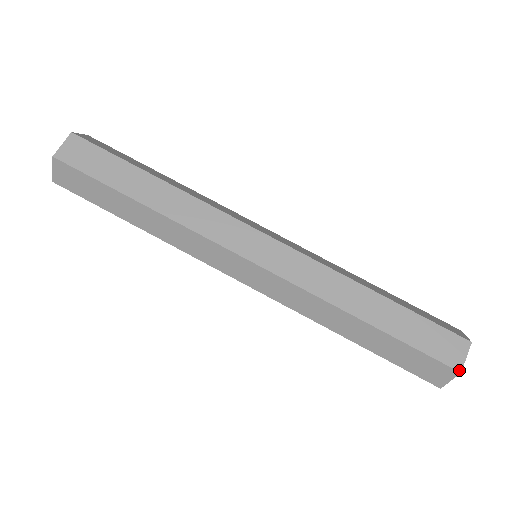
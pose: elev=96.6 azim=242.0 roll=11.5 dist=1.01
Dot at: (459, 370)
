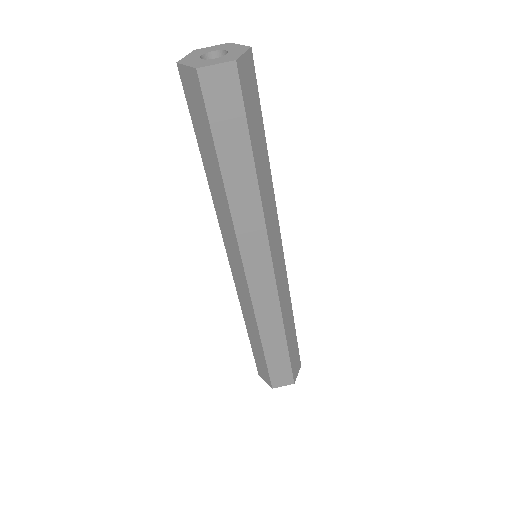
Dot at: occluded
